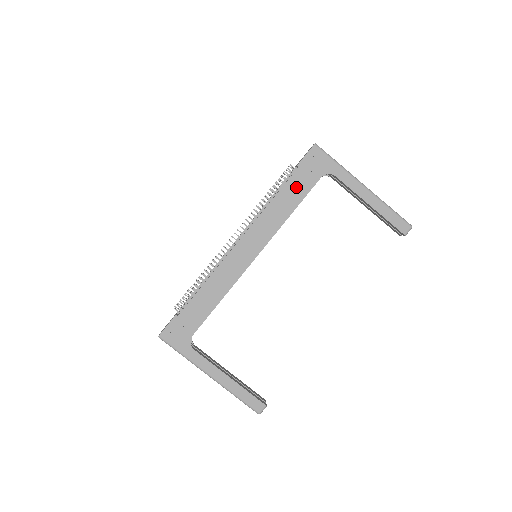
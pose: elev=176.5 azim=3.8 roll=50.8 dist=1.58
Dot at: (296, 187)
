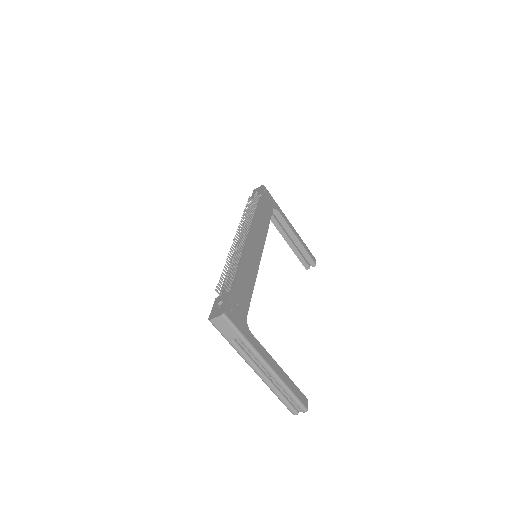
Dot at: (265, 209)
